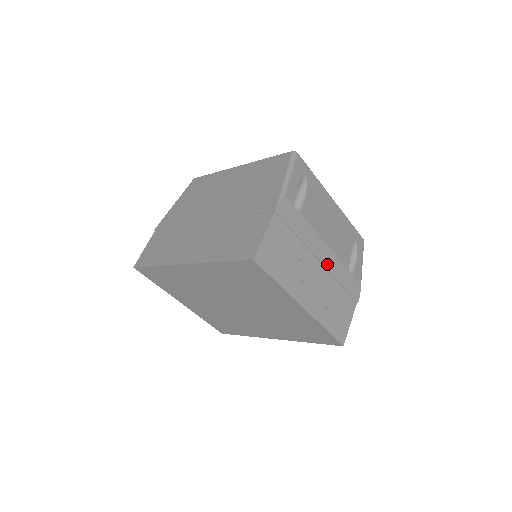
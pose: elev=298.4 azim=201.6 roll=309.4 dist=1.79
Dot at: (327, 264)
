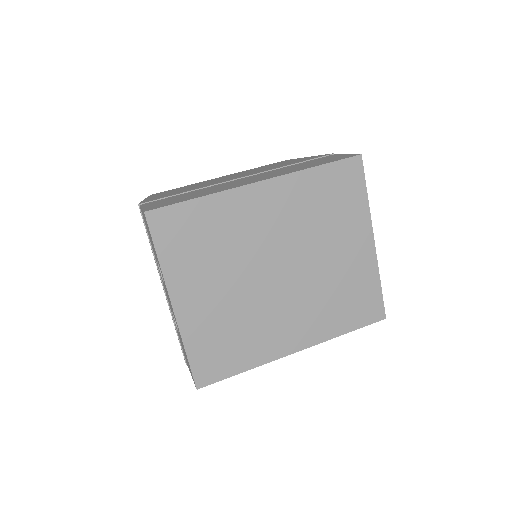
Dot at: occluded
